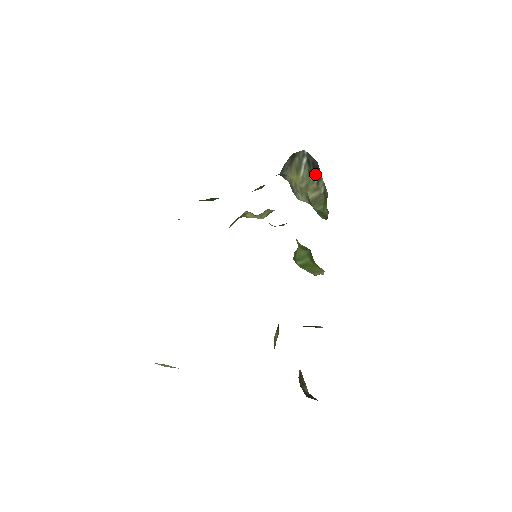
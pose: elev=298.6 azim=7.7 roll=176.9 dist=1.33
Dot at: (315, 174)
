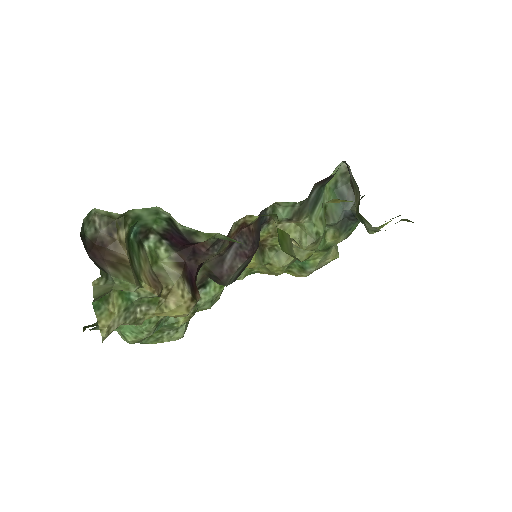
Dot at: (351, 178)
